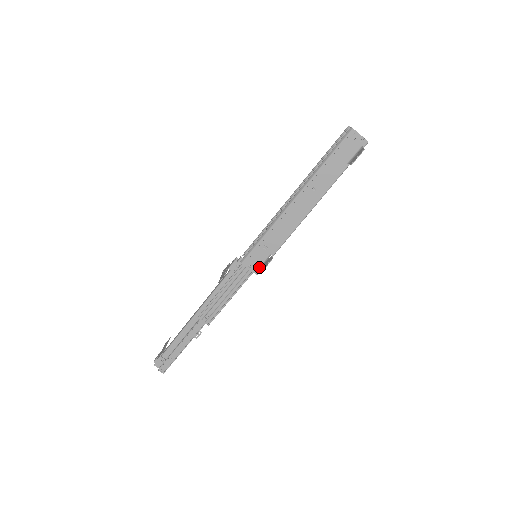
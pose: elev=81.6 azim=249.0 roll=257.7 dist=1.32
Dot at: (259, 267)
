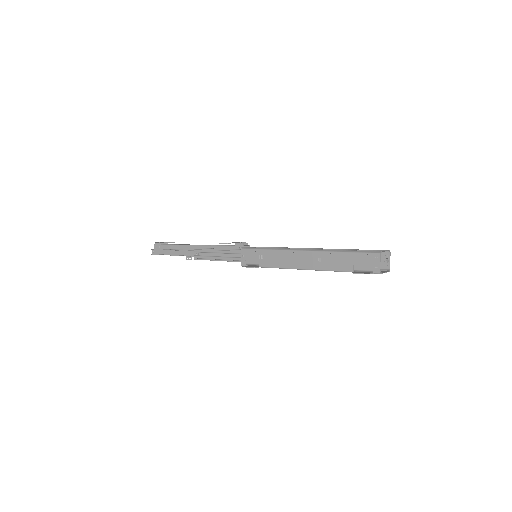
Dot at: (247, 263)
